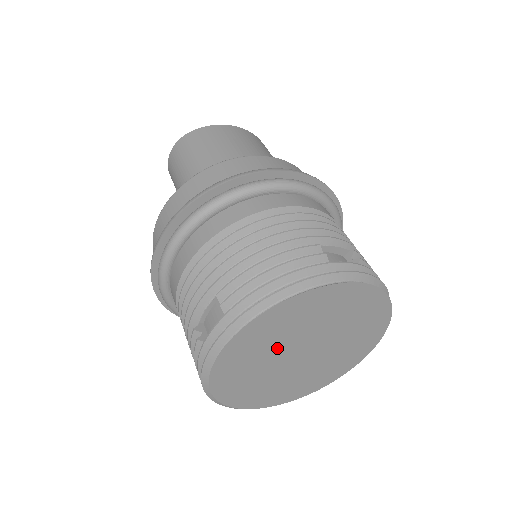
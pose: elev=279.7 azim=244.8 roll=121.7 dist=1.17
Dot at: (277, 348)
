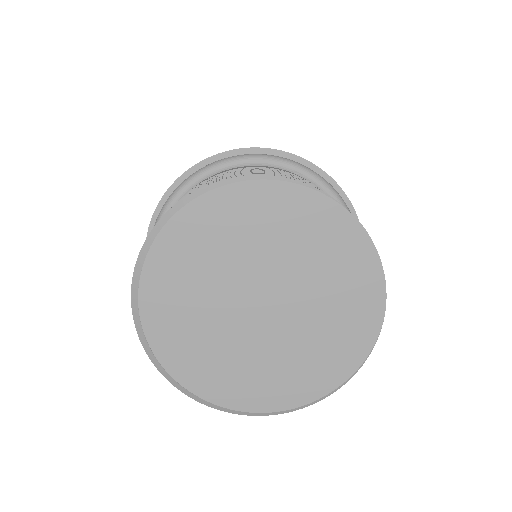
Dot at: (221, 328)
